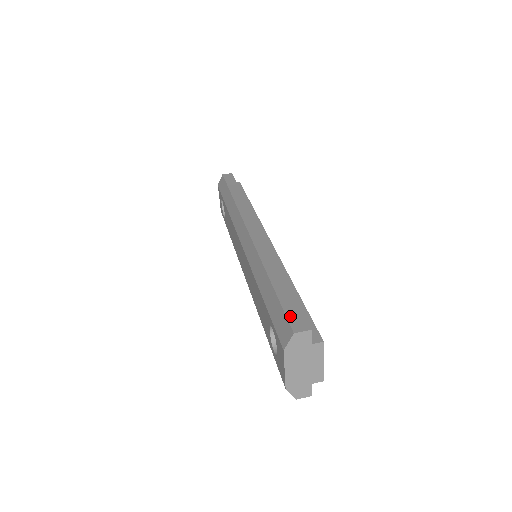
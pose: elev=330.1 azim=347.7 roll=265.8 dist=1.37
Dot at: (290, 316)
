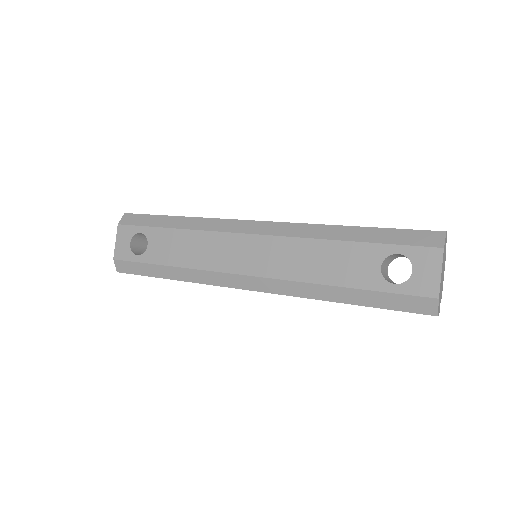
Dot at: (421, 230)
